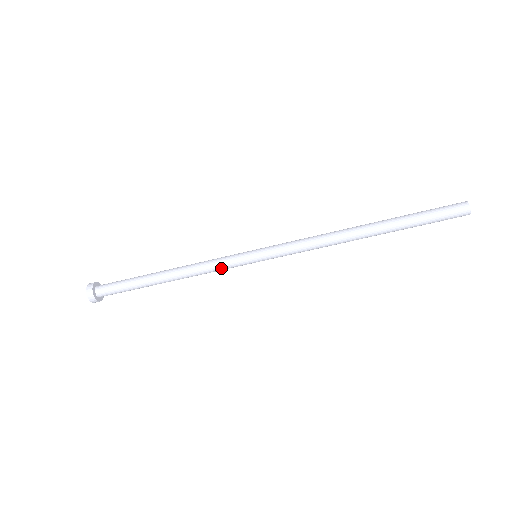
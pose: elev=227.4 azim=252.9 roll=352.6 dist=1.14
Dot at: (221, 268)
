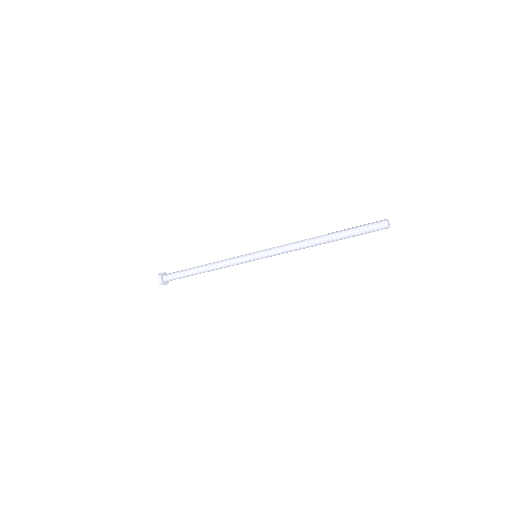
Dot at: occluded
